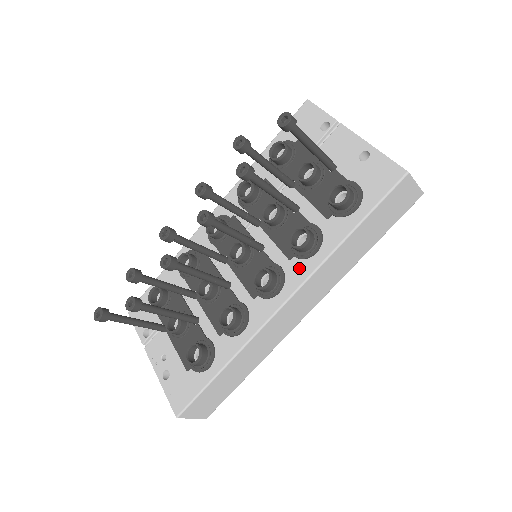
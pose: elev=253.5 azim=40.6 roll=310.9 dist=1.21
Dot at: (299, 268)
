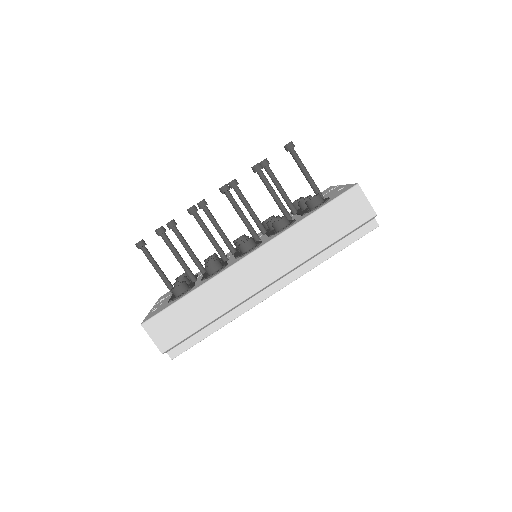
Dot at: (271, 238)
